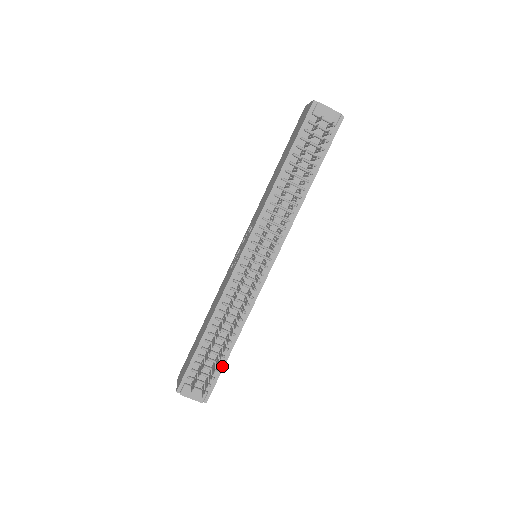
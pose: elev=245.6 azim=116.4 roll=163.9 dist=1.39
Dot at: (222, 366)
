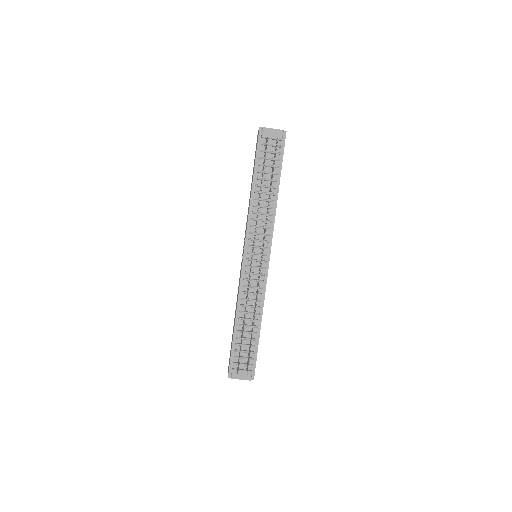
Dot at: (256, 348)
